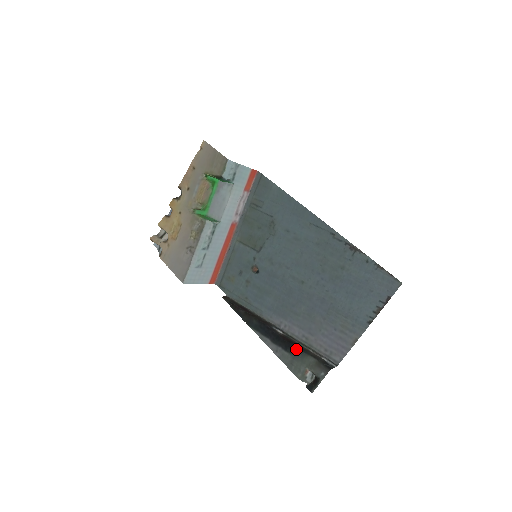
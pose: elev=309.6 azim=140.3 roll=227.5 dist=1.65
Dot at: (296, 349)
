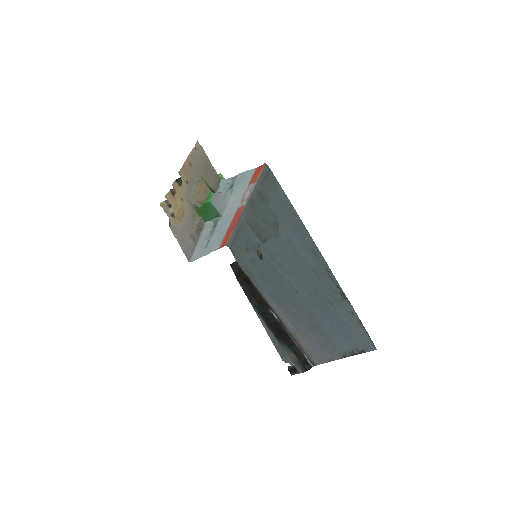
Dot at: (283, 342)
